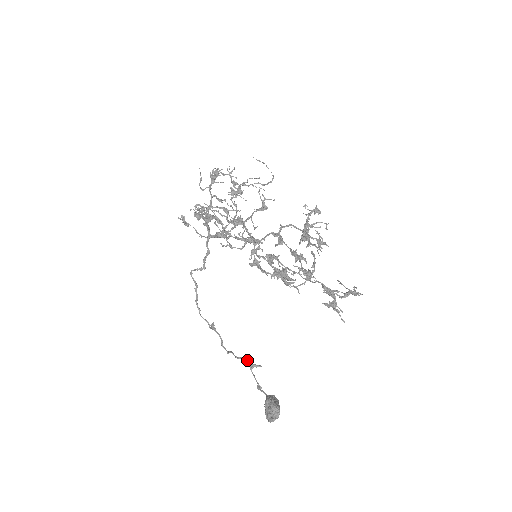
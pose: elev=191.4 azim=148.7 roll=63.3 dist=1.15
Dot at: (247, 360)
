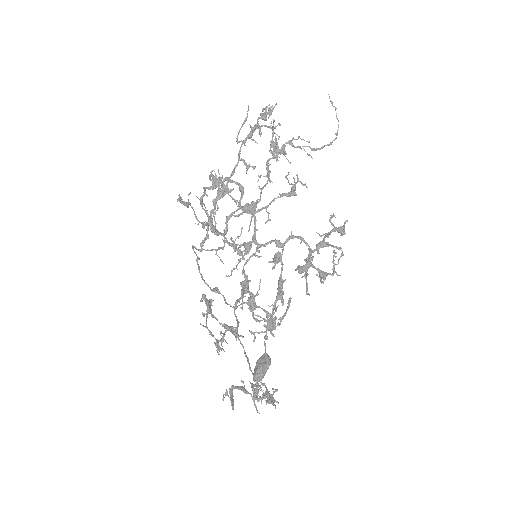
Dot at: (264, 310)
